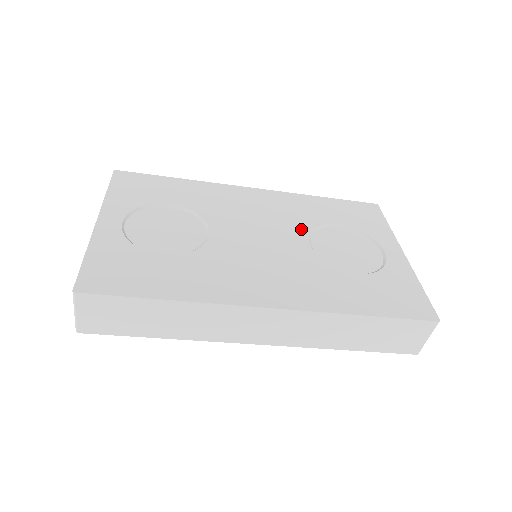
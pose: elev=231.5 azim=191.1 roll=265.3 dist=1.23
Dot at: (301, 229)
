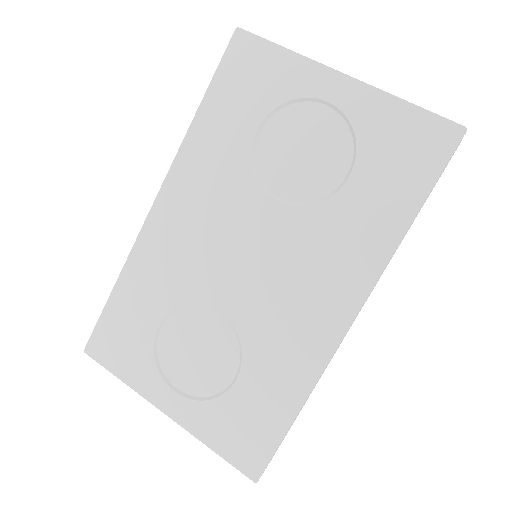
Dot at: (249, 193)
